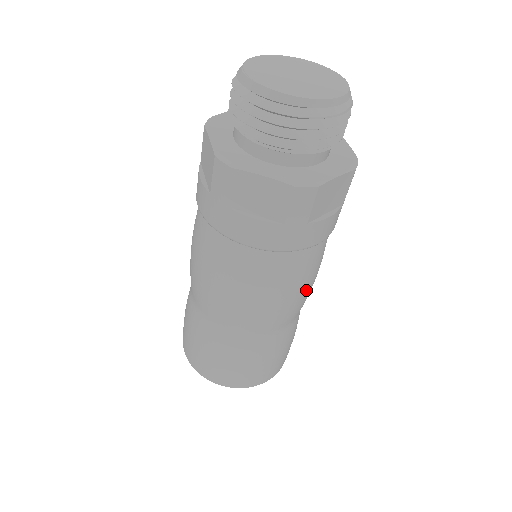
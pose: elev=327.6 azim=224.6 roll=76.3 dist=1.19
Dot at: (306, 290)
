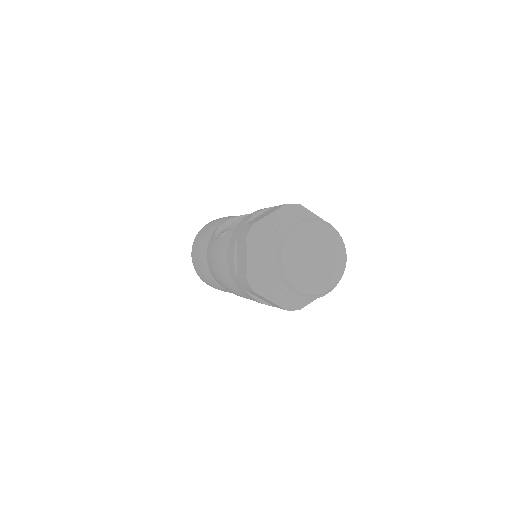
Dot at: occluded
